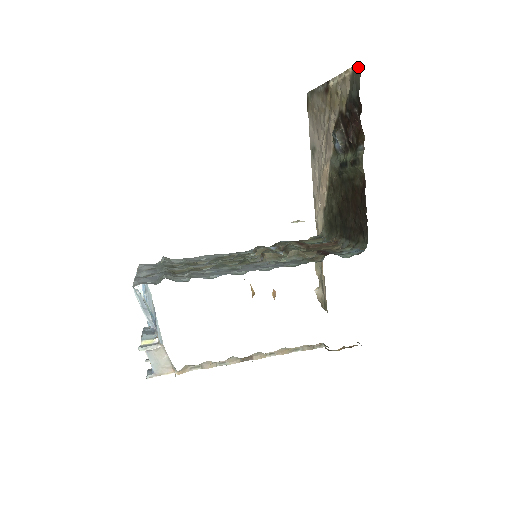
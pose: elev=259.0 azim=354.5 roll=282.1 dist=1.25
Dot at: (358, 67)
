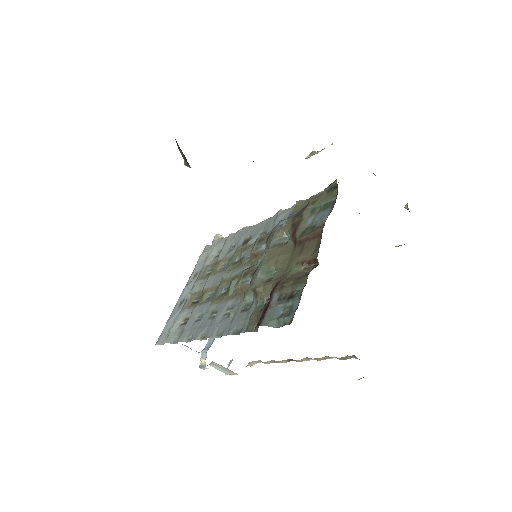
Dot at: occluded
